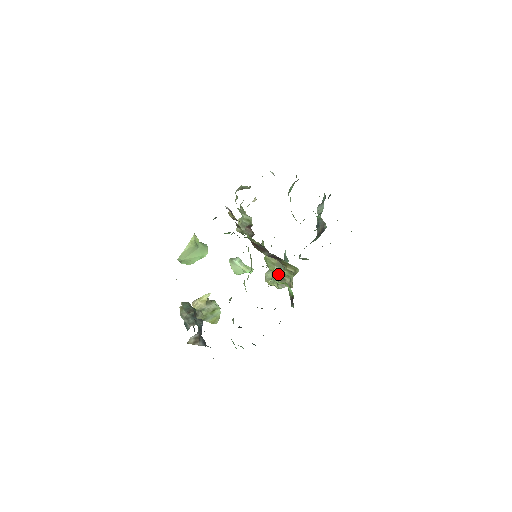
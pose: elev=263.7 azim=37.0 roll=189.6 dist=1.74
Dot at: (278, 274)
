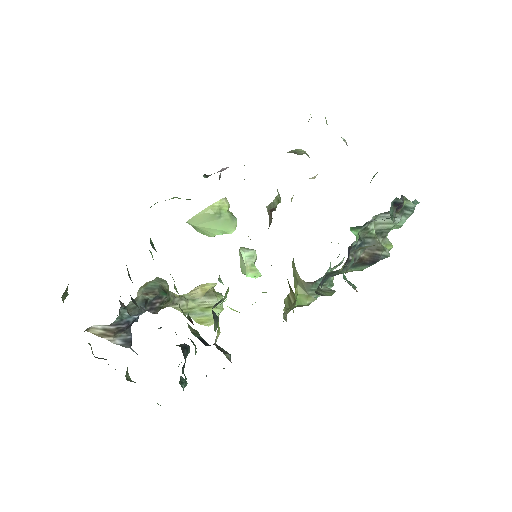
Dot at: (296, 298)
